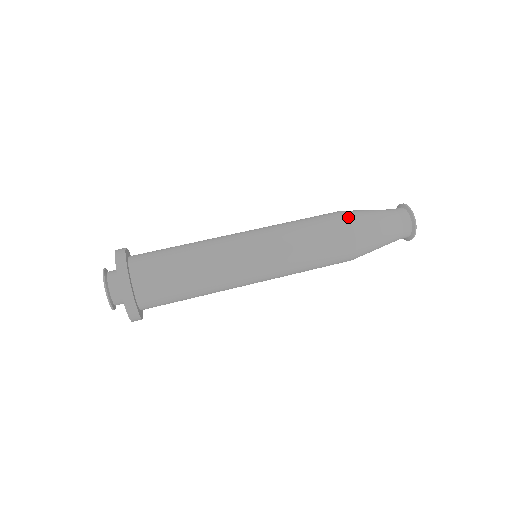
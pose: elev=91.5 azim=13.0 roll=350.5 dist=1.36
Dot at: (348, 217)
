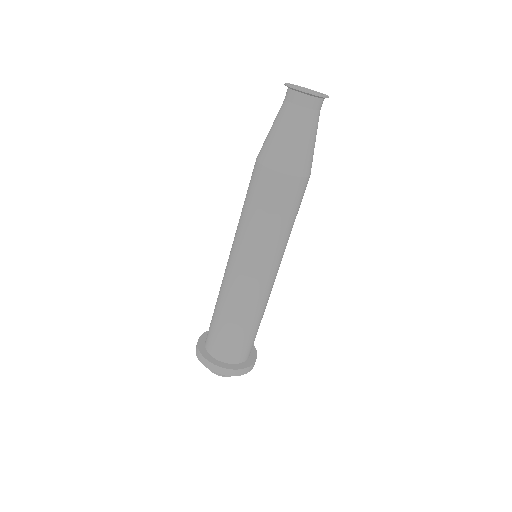
Dot at: (260, 164)
